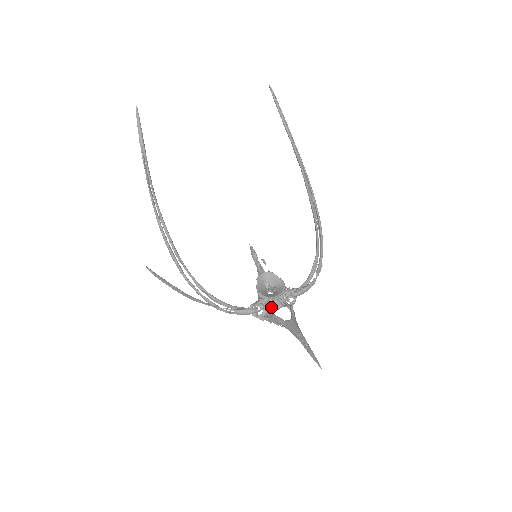
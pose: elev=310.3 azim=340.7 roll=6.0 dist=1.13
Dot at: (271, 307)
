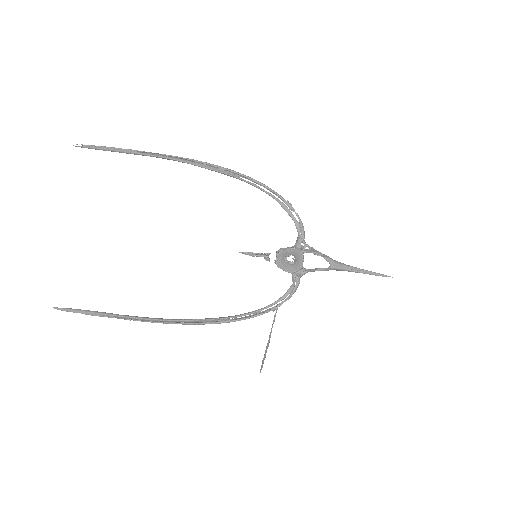
Dot at: occluded
